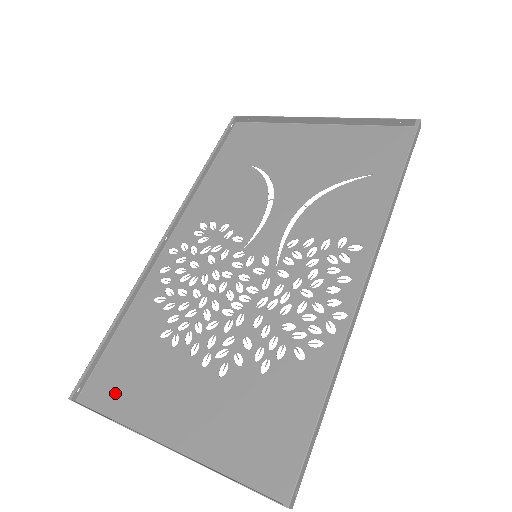
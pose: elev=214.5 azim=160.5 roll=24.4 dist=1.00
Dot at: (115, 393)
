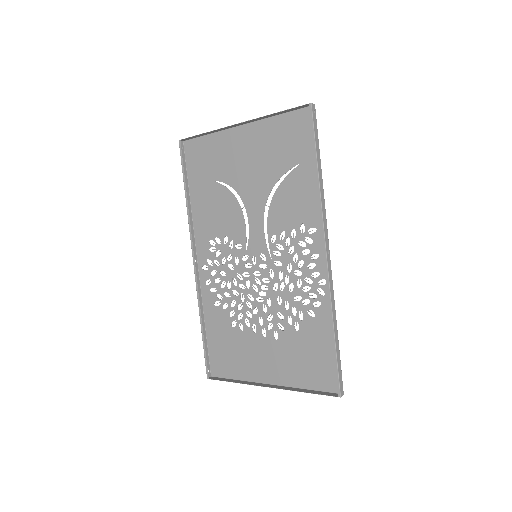
Dot at: (228, 366)
